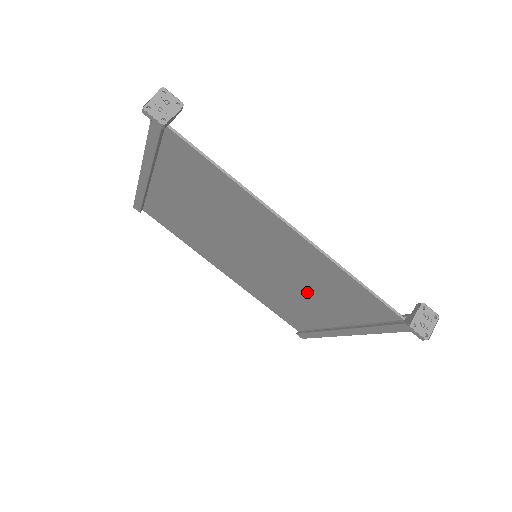
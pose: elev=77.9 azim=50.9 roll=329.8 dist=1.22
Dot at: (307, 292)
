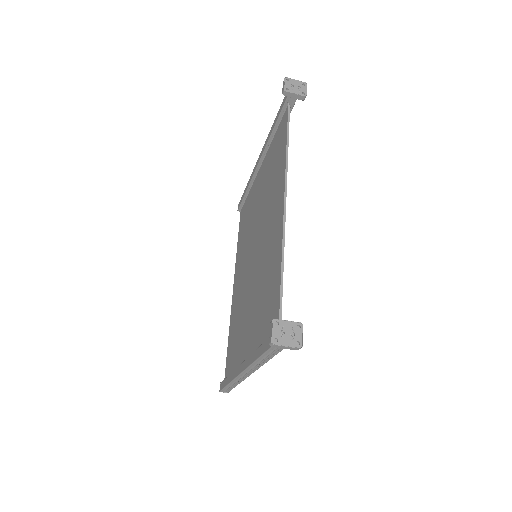
Dot at: (254, 304)
